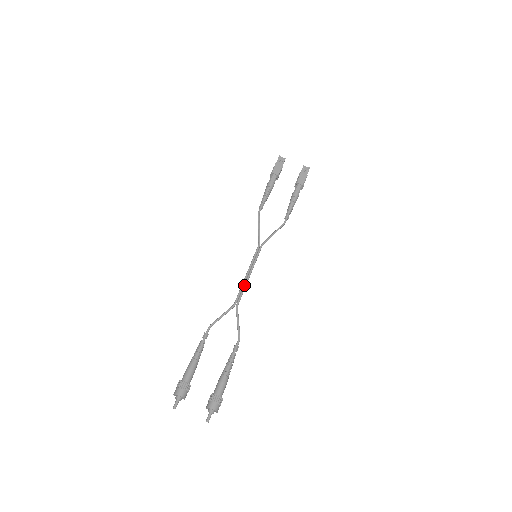
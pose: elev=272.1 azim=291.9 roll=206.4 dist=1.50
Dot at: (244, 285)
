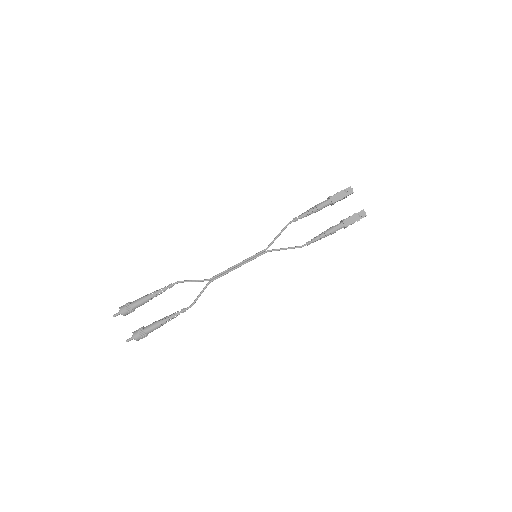
Dot at: (227, 271)
